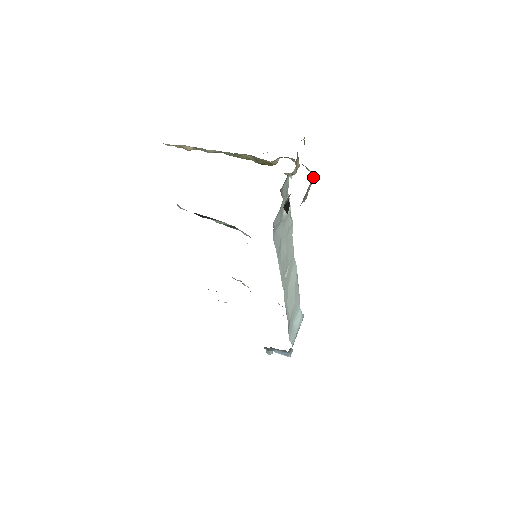
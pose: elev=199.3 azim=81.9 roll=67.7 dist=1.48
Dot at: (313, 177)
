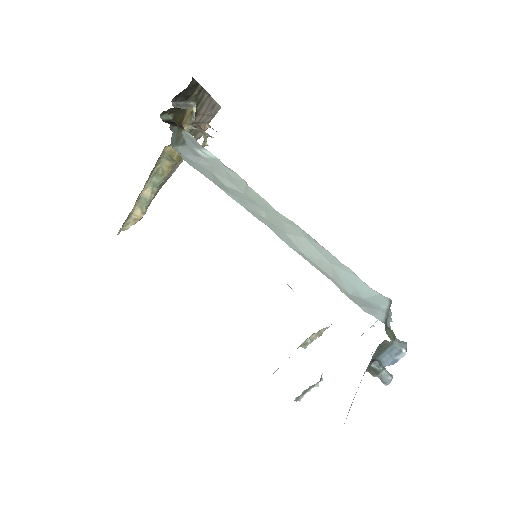
Dot at: (194, 104)
